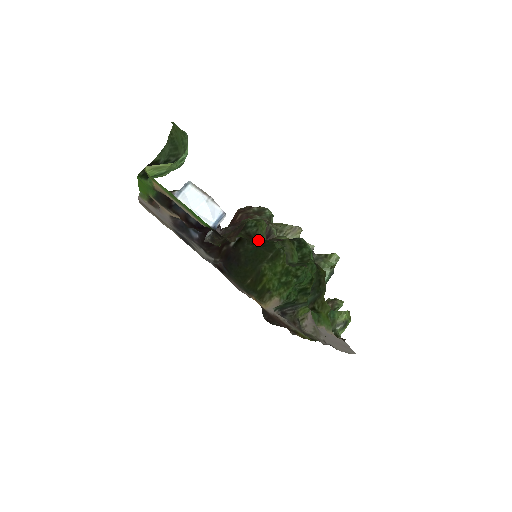
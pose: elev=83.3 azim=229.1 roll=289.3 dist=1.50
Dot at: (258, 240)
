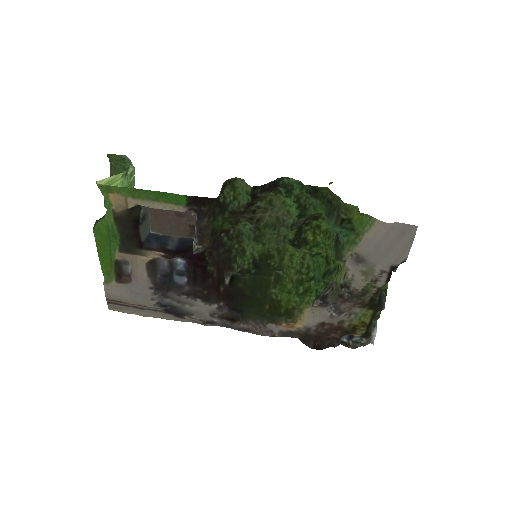
Dot at: (250, 266)
